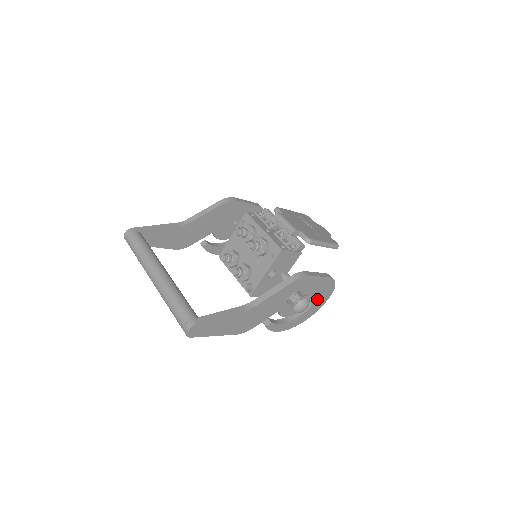
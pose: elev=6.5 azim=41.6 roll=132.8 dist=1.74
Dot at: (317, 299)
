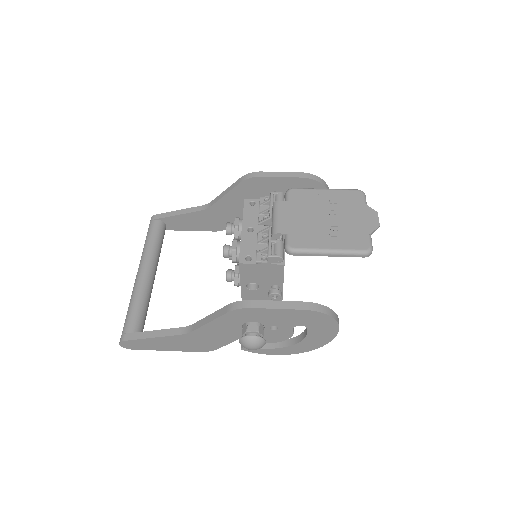
Dot at: (311, 330)
